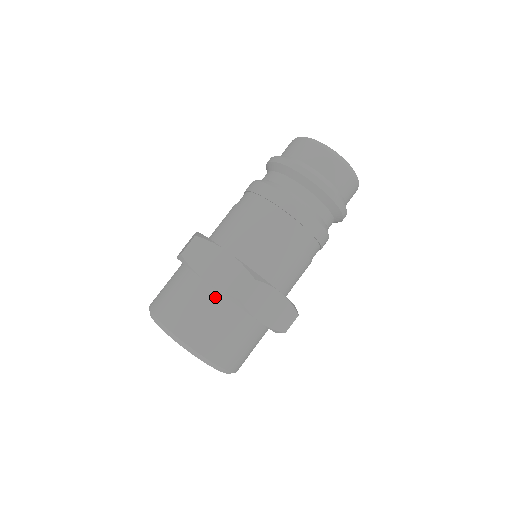
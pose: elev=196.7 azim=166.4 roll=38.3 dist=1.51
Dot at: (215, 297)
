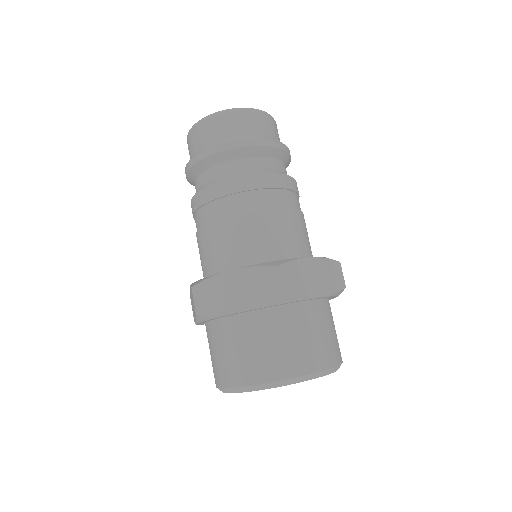
Dot at: (322, 306)
